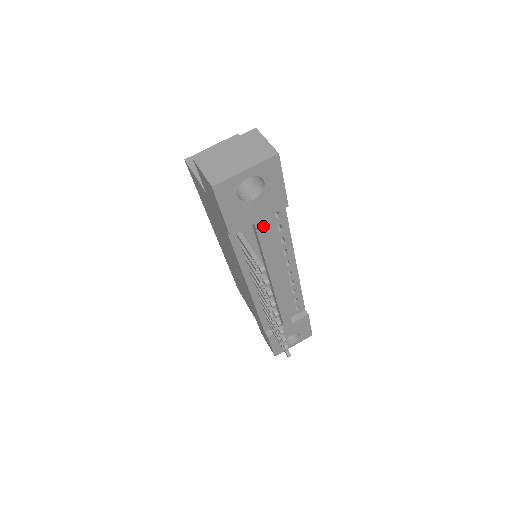
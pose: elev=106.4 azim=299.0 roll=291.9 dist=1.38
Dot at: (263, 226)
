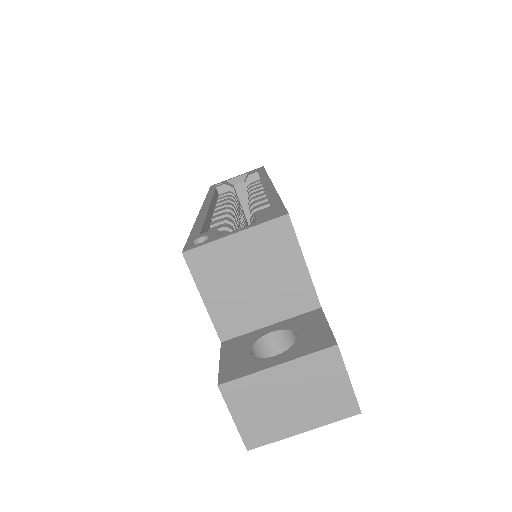
Dot at: occluded
